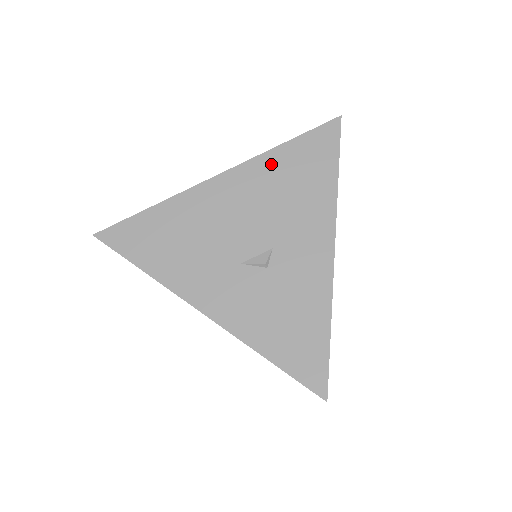
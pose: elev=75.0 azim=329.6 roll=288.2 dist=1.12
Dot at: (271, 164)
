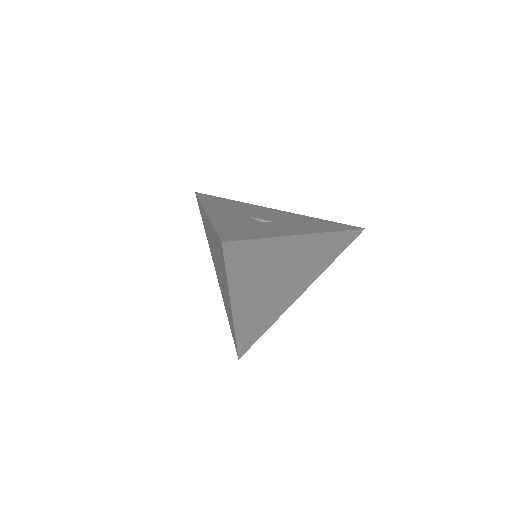
Dot at: (308, 218)
